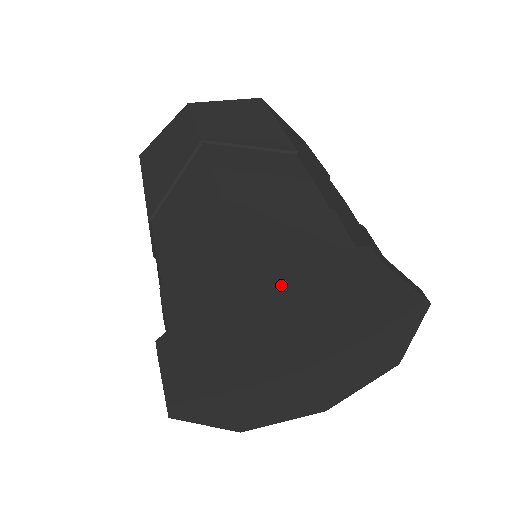
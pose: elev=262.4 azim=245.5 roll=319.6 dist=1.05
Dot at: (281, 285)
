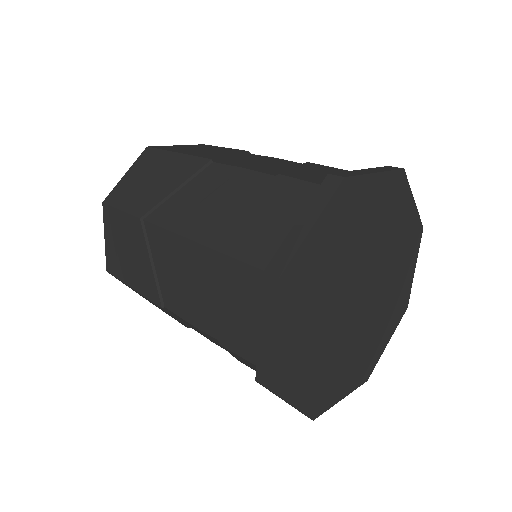
Dot at: (299, 261)
